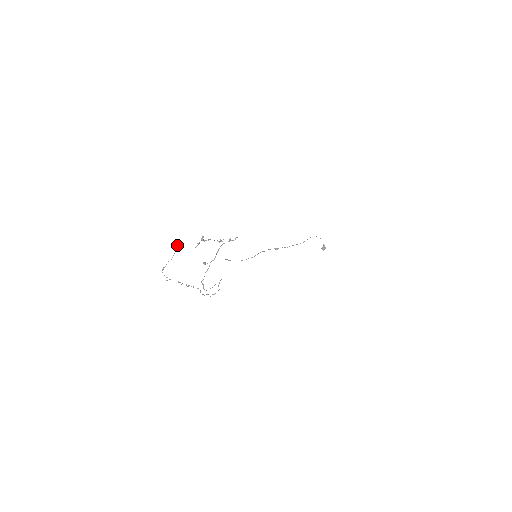
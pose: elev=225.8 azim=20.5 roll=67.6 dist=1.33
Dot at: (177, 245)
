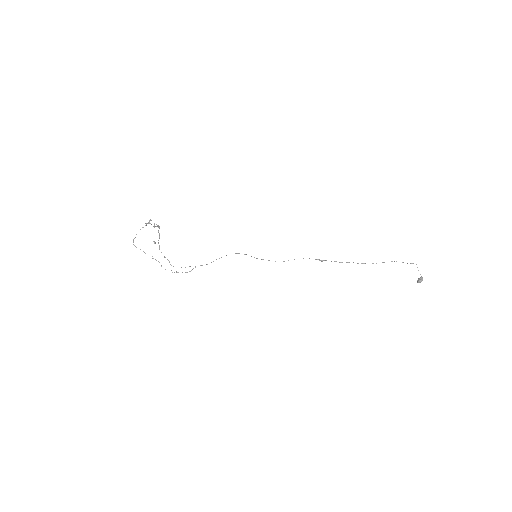
Dot at: occluded
